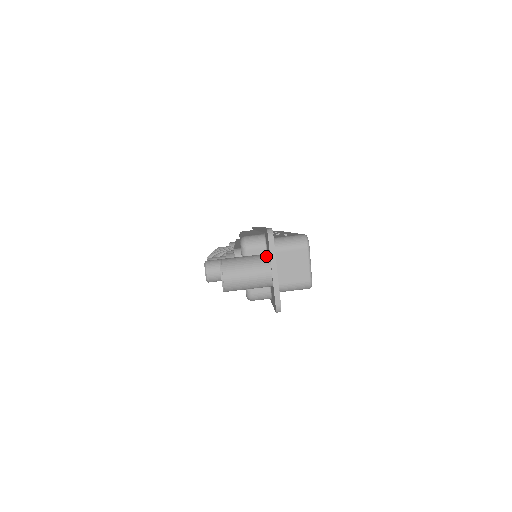
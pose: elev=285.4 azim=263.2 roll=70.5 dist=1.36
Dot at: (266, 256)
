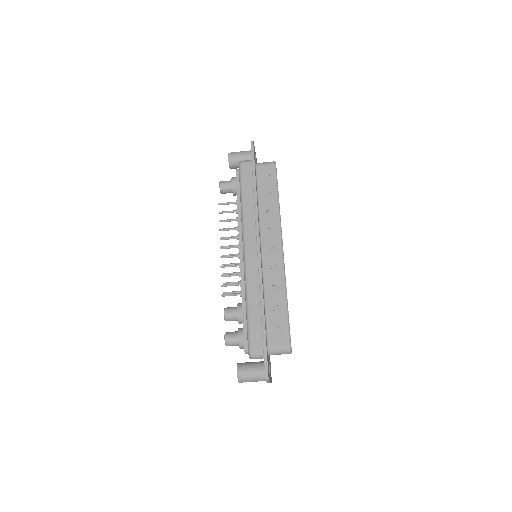
Dot at: (264, 375)
